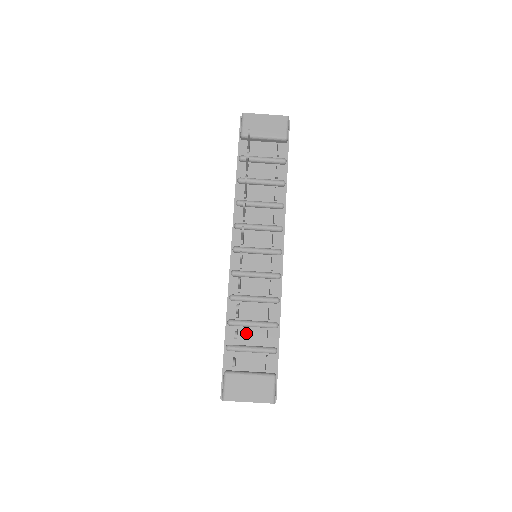
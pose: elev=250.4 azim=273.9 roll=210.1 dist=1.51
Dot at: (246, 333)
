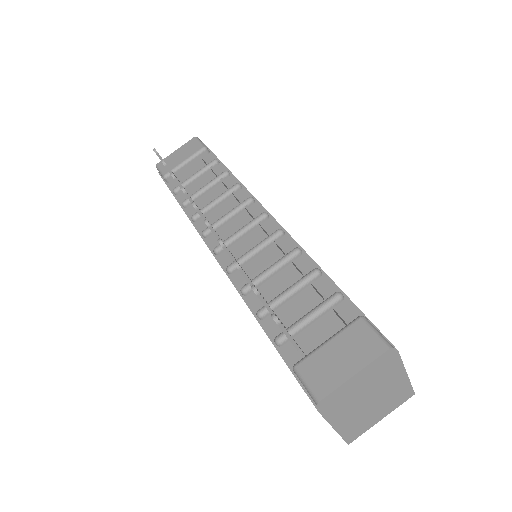
Dot at: (289, 310)
